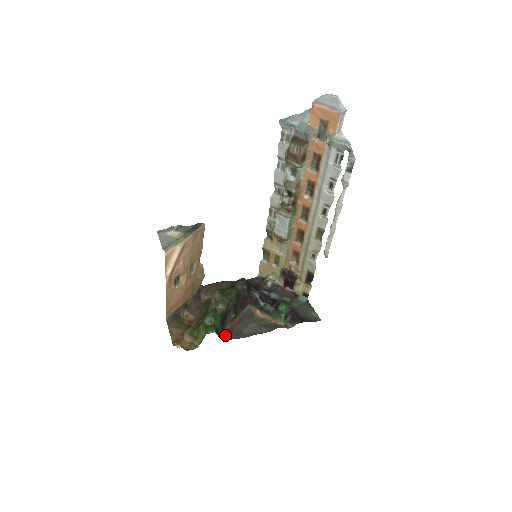
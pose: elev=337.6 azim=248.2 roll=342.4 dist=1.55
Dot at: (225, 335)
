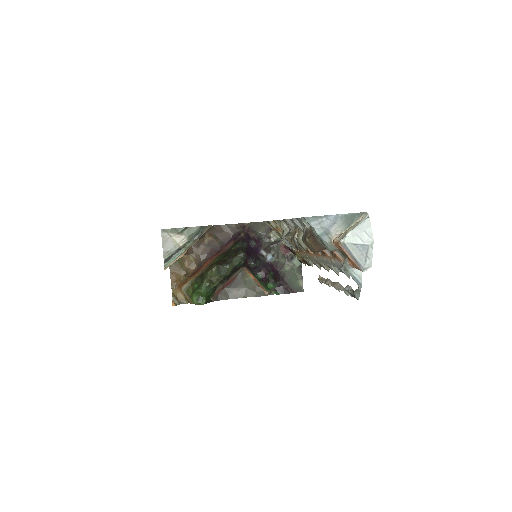
Dot at: (215, 296)
